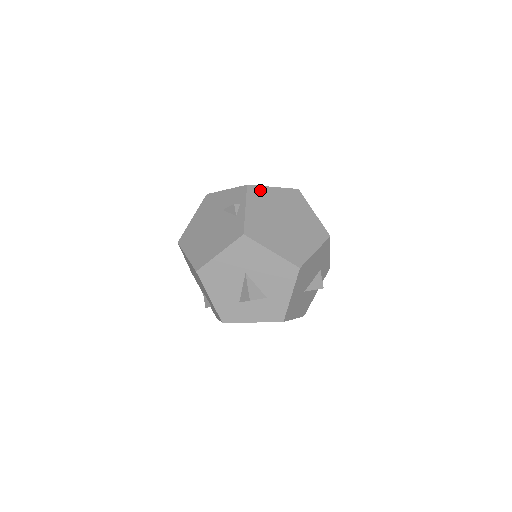
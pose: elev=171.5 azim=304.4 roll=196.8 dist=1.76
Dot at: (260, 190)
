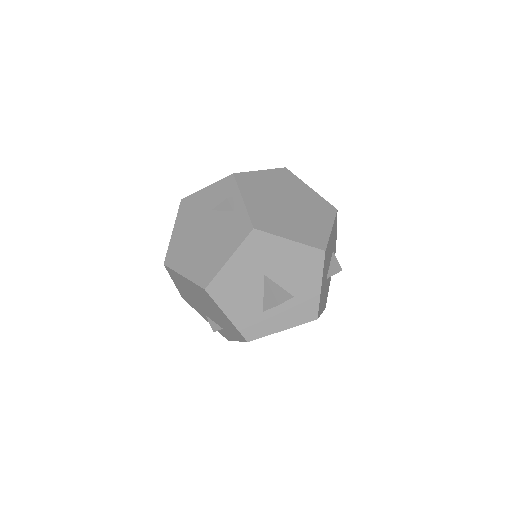
Dot at: (249, 176)
